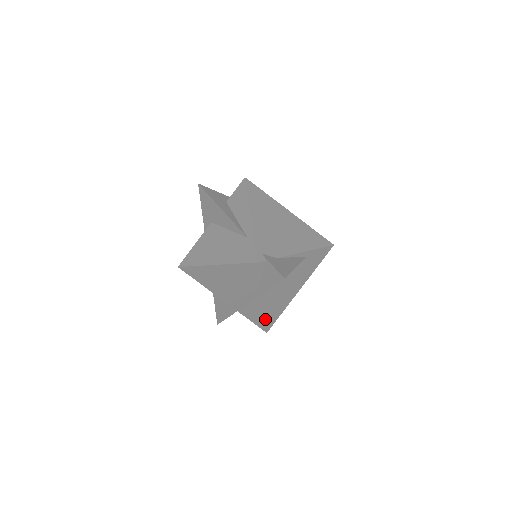
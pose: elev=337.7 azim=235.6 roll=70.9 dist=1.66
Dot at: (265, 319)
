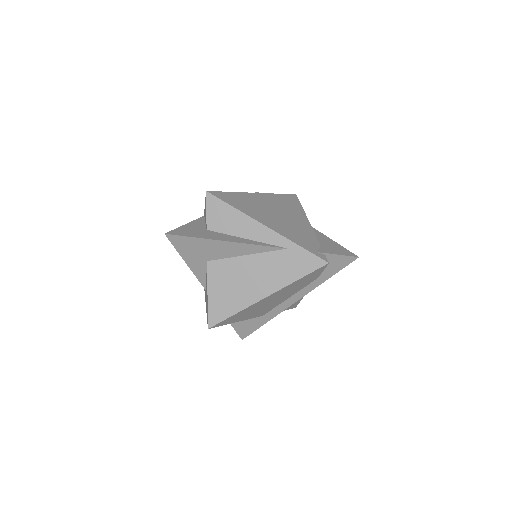
Dot at: (301, 299)
